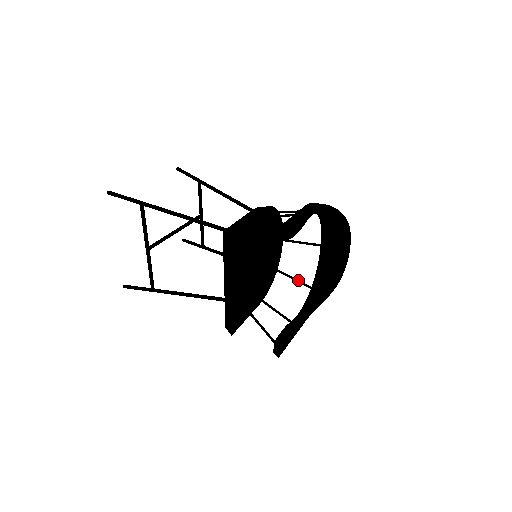
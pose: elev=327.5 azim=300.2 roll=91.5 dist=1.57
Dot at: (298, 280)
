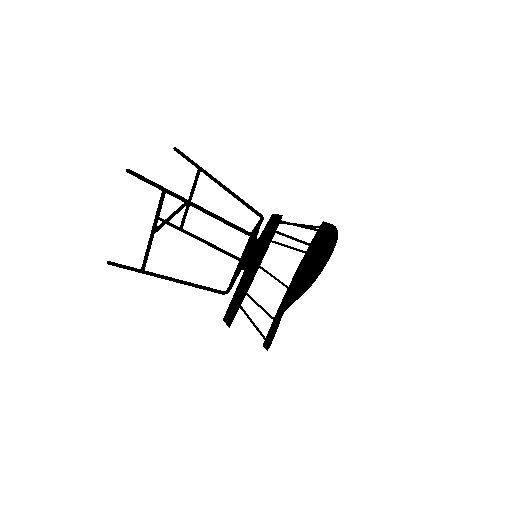
Dot at: (278, 279)
